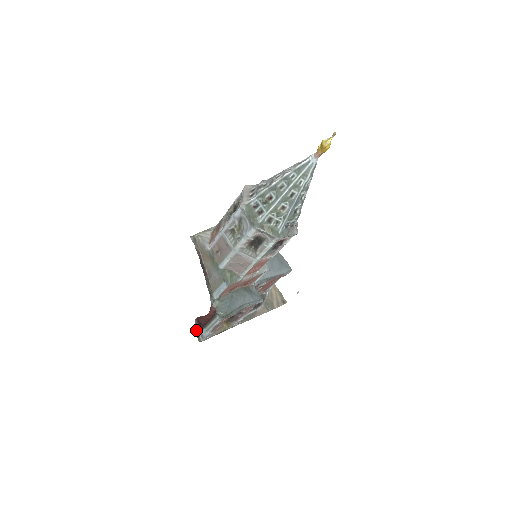
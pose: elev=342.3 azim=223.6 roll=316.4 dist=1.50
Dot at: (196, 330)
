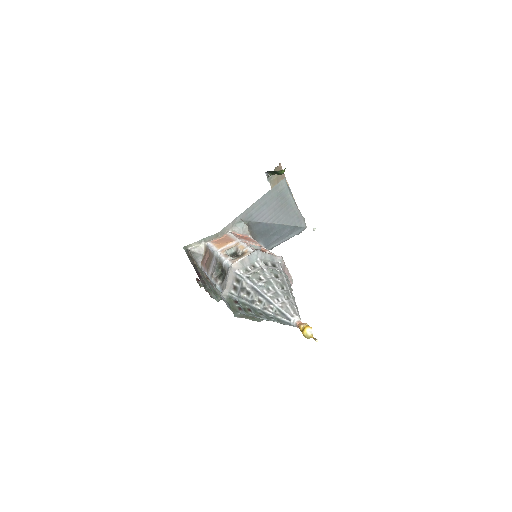
Dot at: occluded
